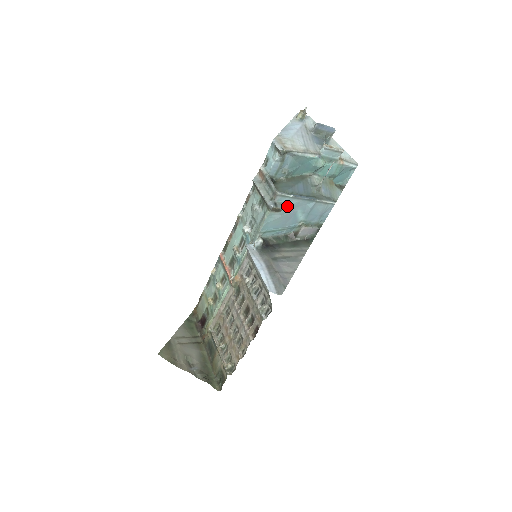
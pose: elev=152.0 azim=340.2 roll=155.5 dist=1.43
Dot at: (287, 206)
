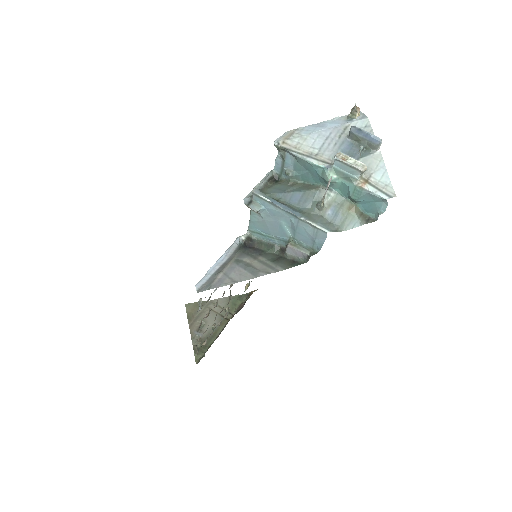
Dot at: (267, 210)
